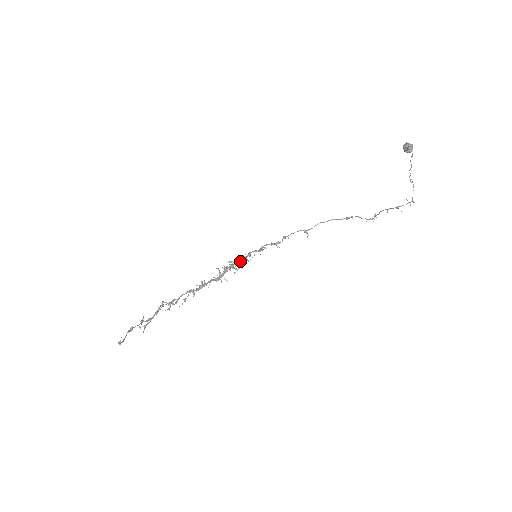
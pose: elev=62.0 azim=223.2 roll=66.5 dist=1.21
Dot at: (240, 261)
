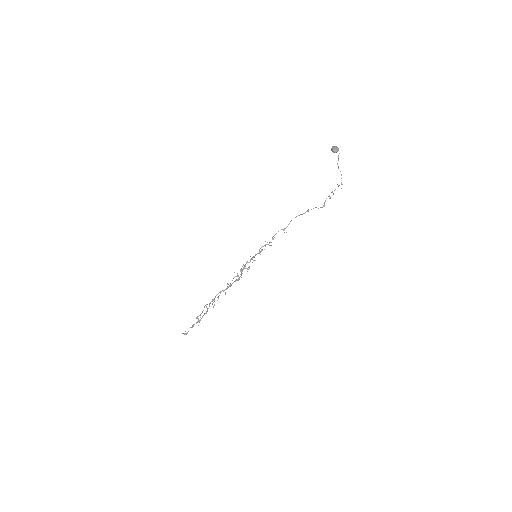
Dot at: occluded
